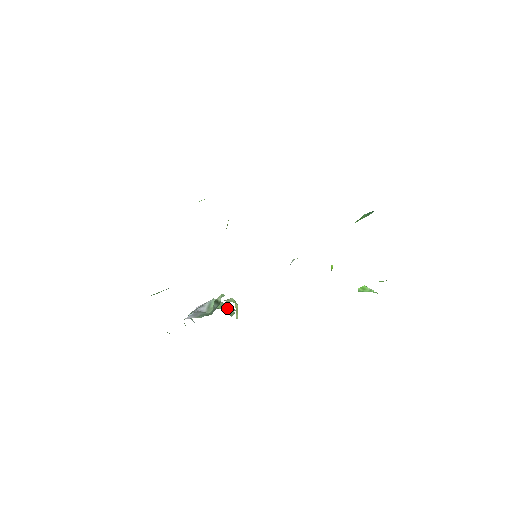
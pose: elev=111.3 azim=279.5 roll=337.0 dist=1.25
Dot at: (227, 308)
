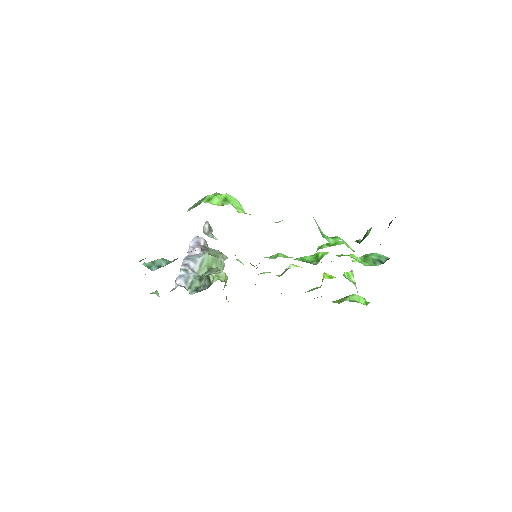
Dot at: (218, 264)
